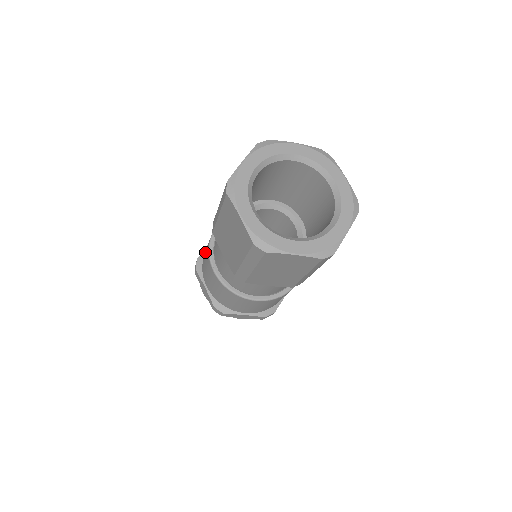
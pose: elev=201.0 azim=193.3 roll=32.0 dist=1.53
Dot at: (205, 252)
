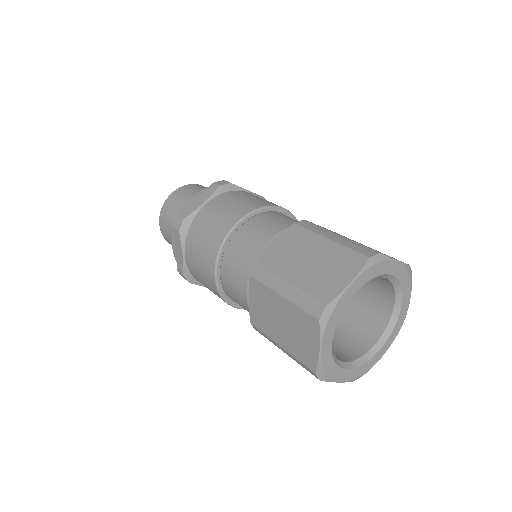
Dot at: (203, 227)
